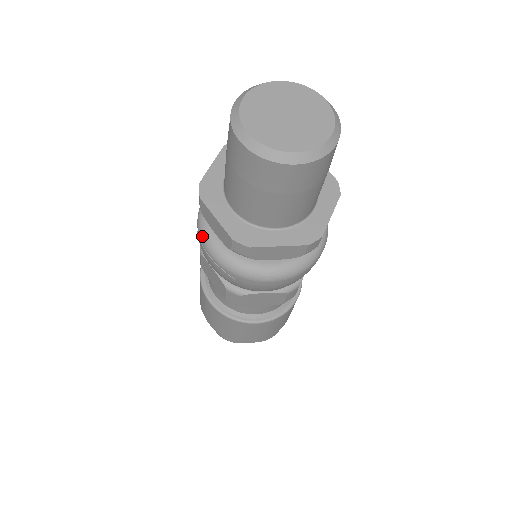
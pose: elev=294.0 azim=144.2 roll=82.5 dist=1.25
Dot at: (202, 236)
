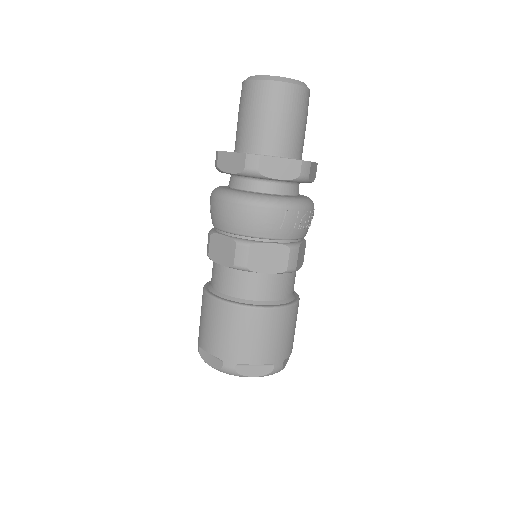
Dot at: occluded
